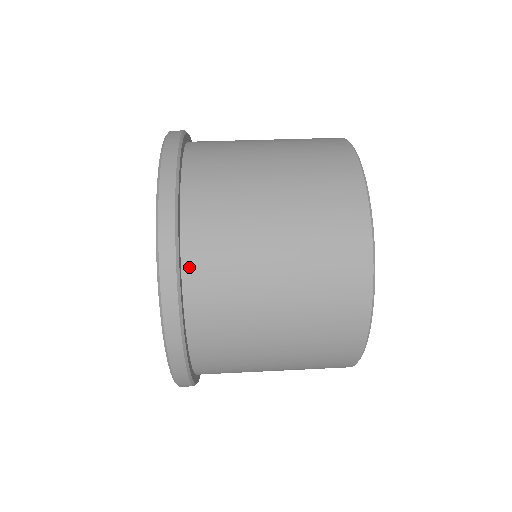
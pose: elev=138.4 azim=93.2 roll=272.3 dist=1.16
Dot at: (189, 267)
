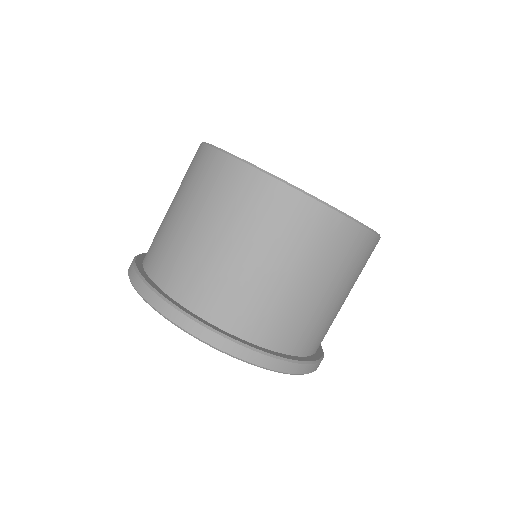
Dot at: occluded
